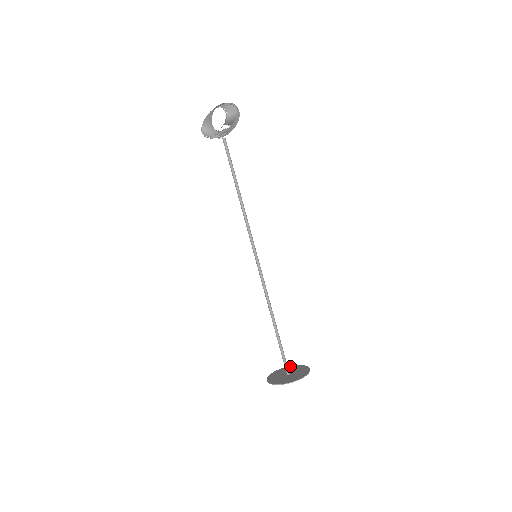
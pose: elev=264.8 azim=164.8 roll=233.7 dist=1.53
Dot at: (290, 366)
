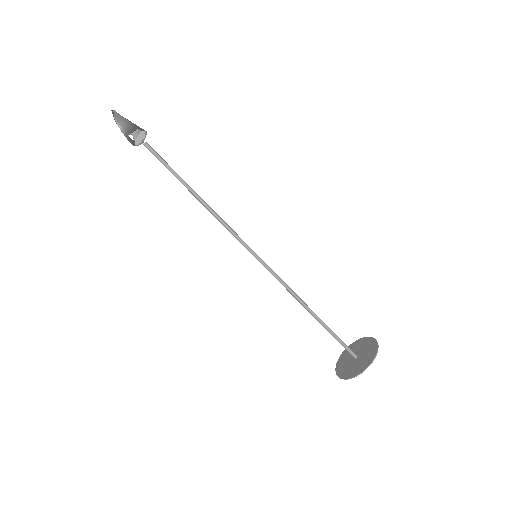
Dot at: (362, 339)
